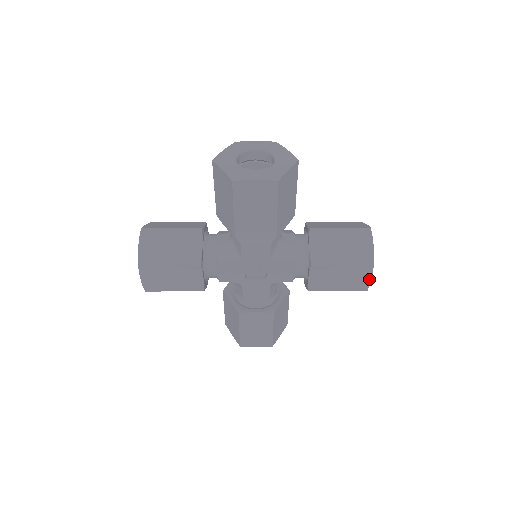
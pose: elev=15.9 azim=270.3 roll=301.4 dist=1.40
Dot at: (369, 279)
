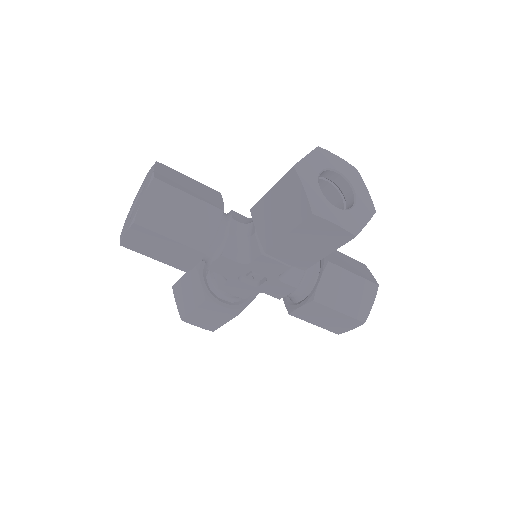
Dot at: (335, 227)
